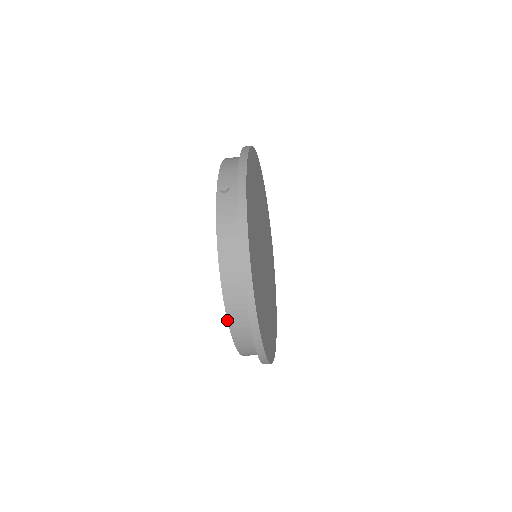
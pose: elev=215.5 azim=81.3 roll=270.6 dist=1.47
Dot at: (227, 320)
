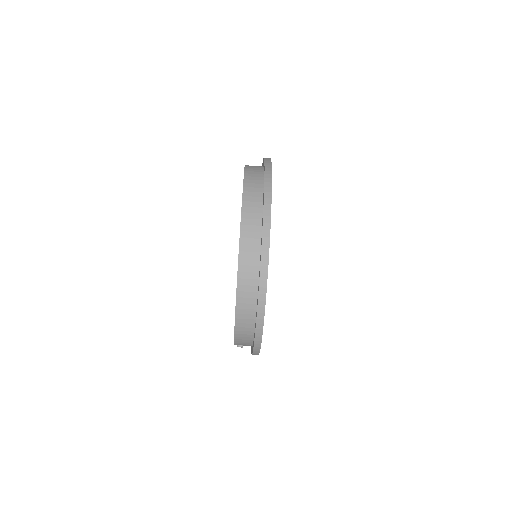
Dot at: (242, 194)
